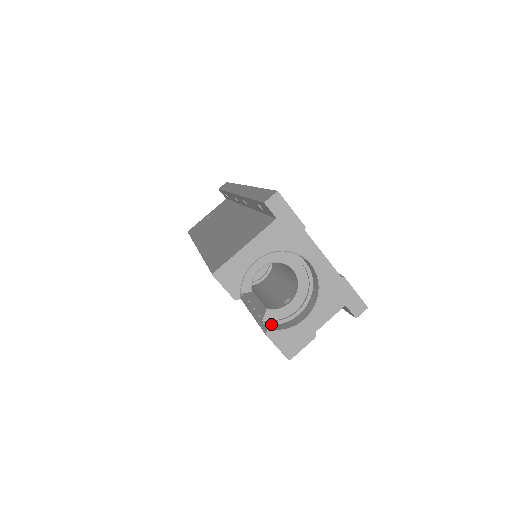
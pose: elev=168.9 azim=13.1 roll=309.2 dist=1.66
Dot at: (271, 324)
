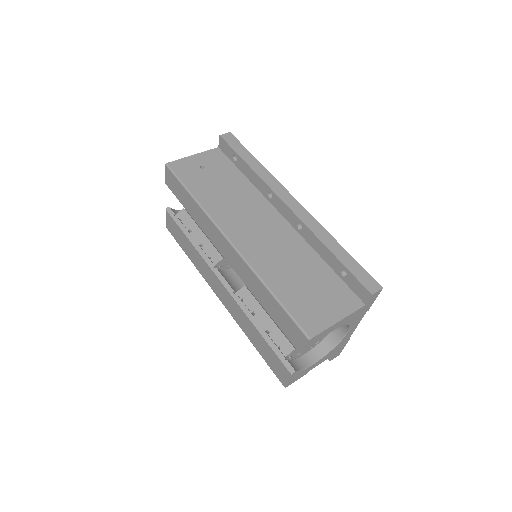
Dot at: (287, 358)
